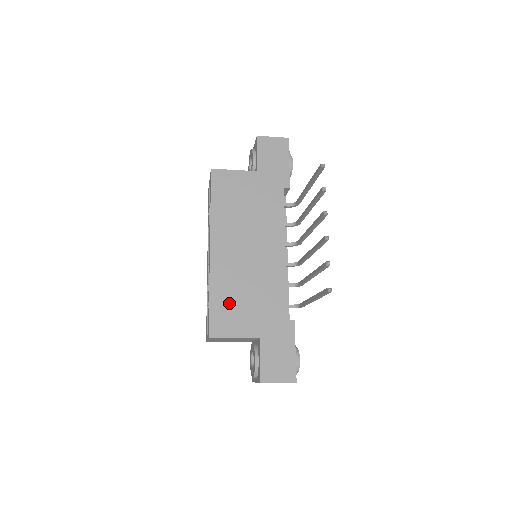
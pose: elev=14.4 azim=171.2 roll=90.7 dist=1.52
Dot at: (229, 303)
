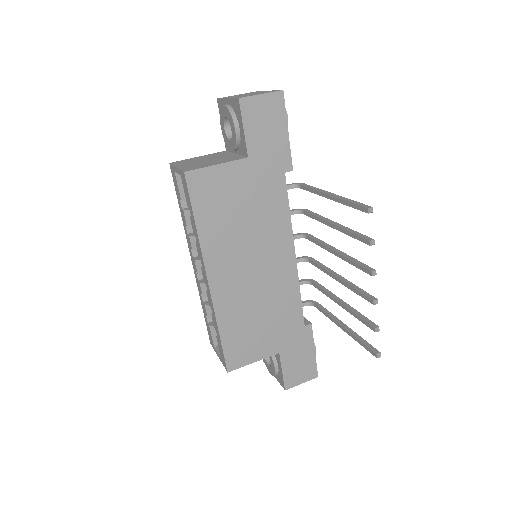
Dot at: (242, 332)
